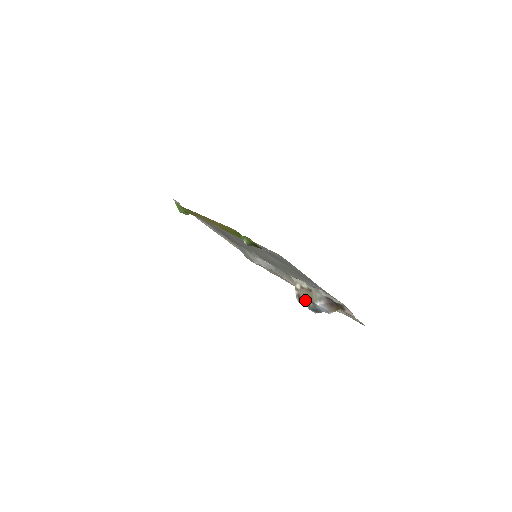
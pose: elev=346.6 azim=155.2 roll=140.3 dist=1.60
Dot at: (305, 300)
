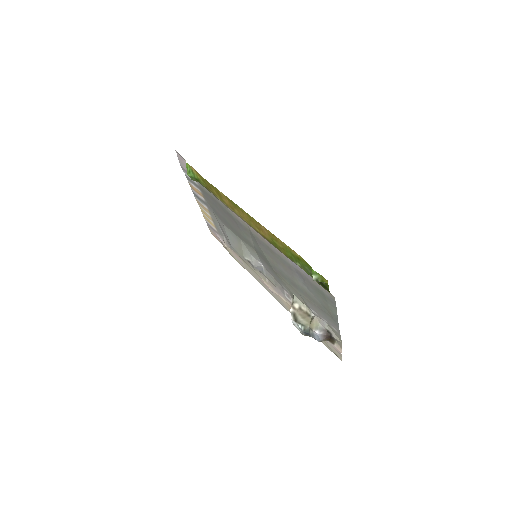
Dot at: (303, 323)
